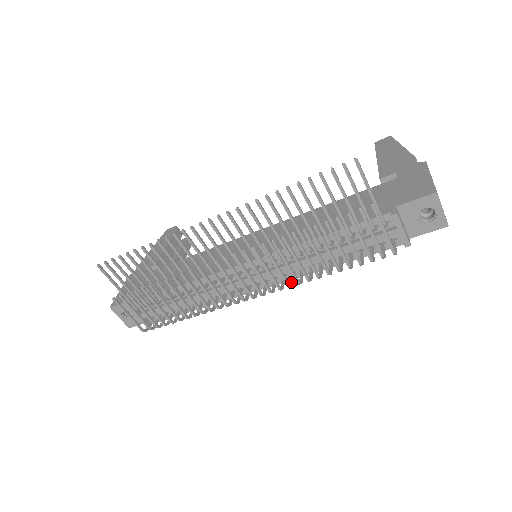
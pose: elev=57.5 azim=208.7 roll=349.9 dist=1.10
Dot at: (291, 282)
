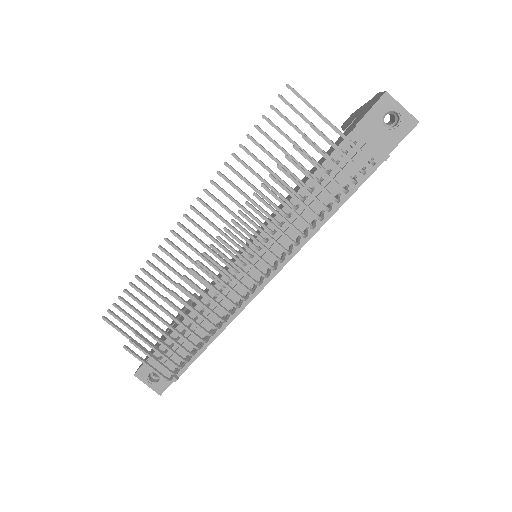
Dot at: (289, 250)
